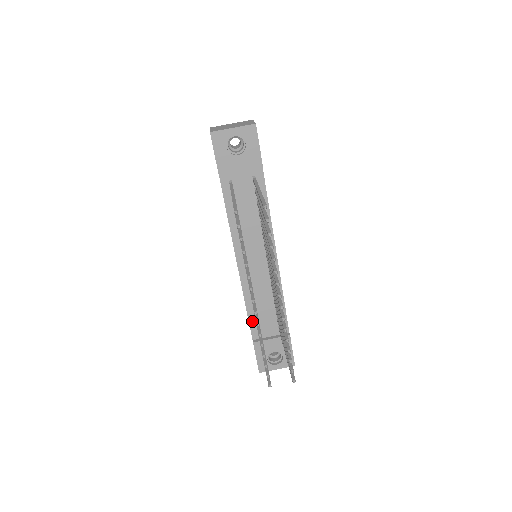
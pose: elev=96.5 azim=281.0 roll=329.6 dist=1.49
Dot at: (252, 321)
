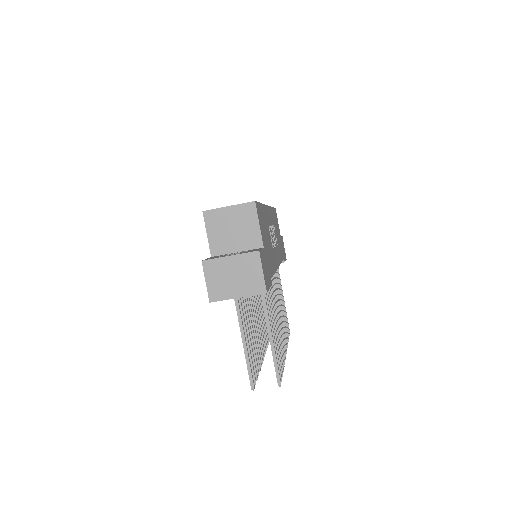
Dot at: occluded
